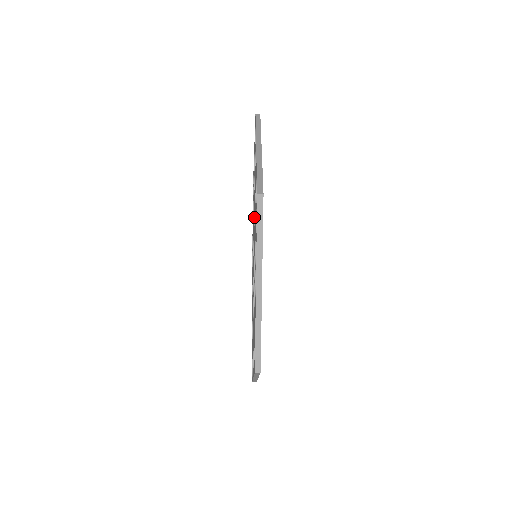
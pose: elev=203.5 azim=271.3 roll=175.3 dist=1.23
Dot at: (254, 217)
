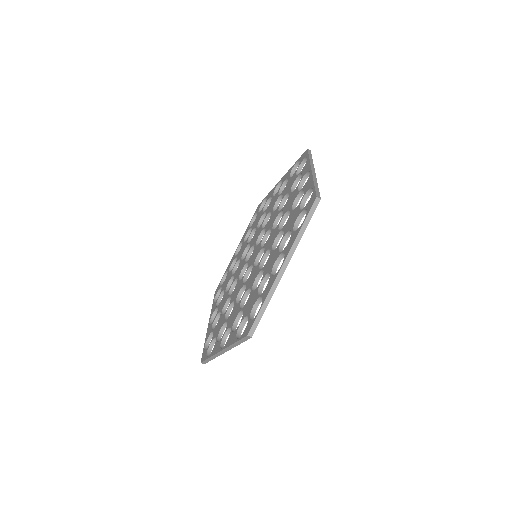
Dot at: (262, 228)
